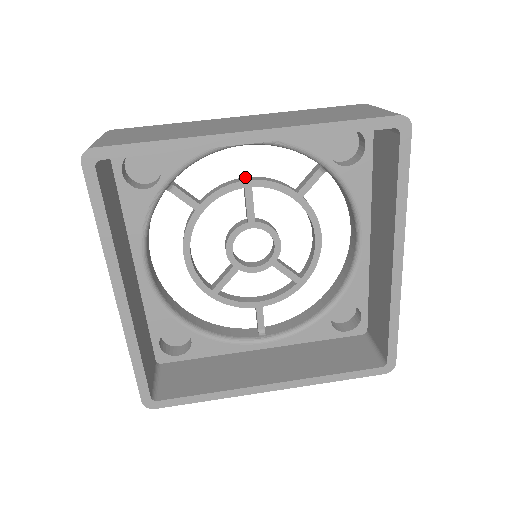
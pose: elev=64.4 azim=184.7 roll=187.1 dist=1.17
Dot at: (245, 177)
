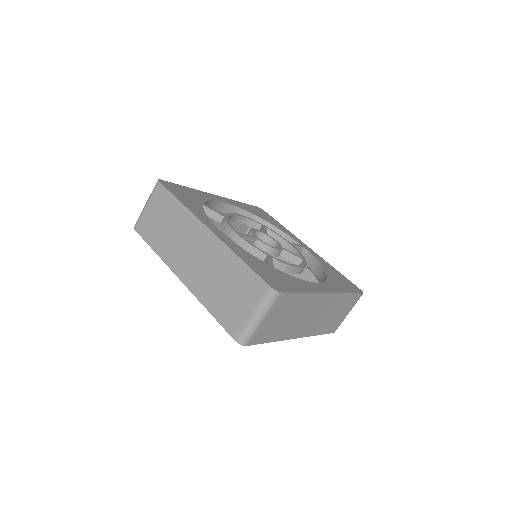
Dot at: (236, 234)
